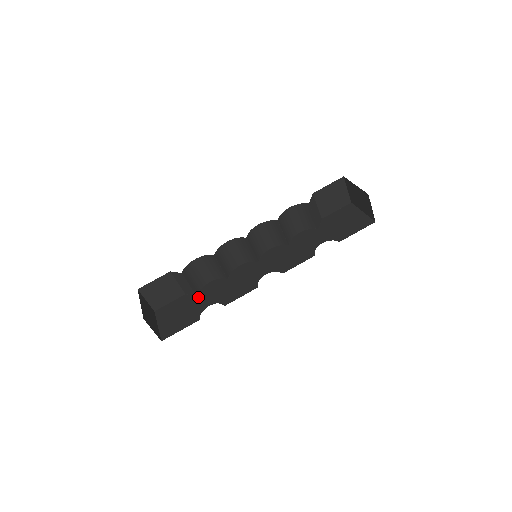
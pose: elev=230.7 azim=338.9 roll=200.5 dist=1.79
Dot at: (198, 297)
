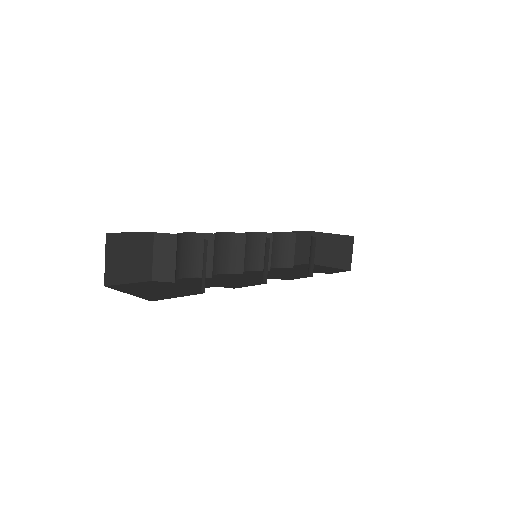
Dot at: (179, 283)
